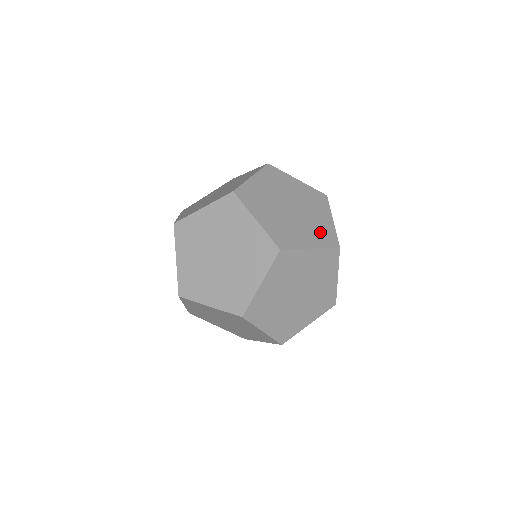
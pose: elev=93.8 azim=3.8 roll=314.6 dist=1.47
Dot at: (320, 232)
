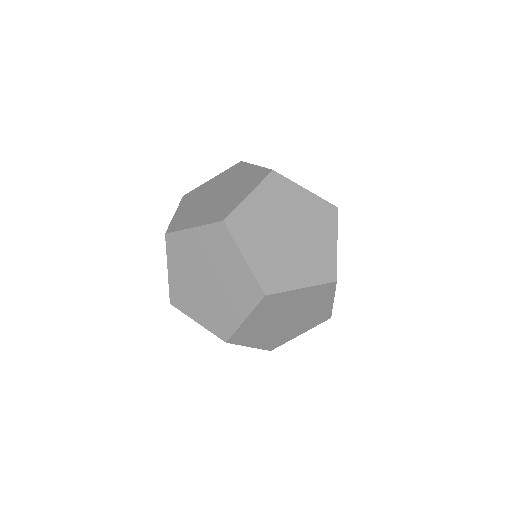
Dot at: (241, 290)
